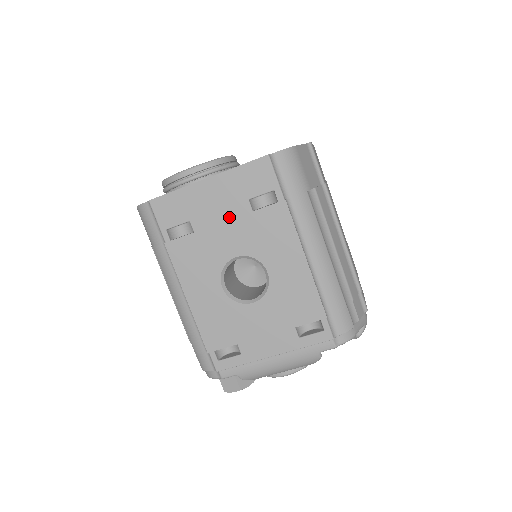
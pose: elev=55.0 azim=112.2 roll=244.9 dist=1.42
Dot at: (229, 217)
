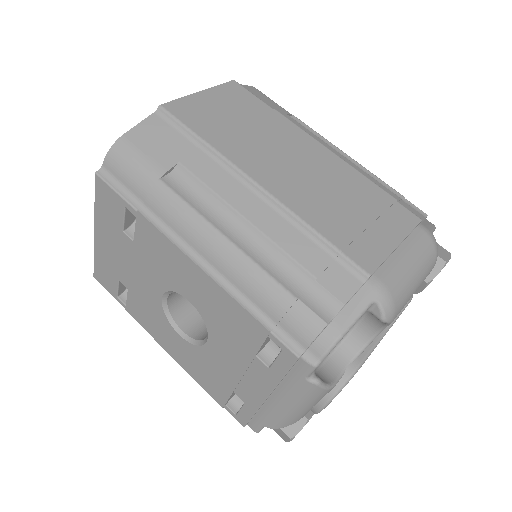
Dot at: (129, 259)
